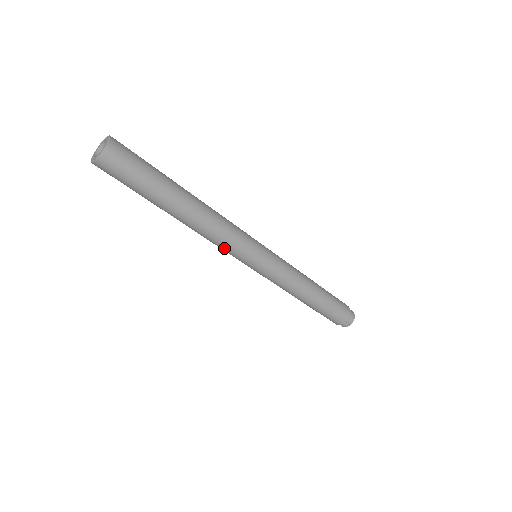
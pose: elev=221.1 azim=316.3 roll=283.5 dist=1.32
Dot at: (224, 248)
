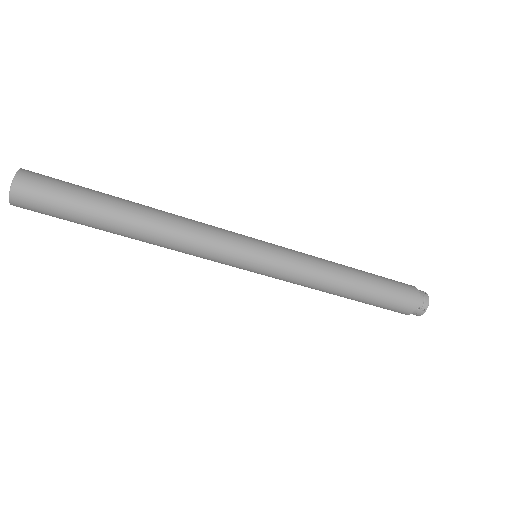
Dot at: (206, 257)
